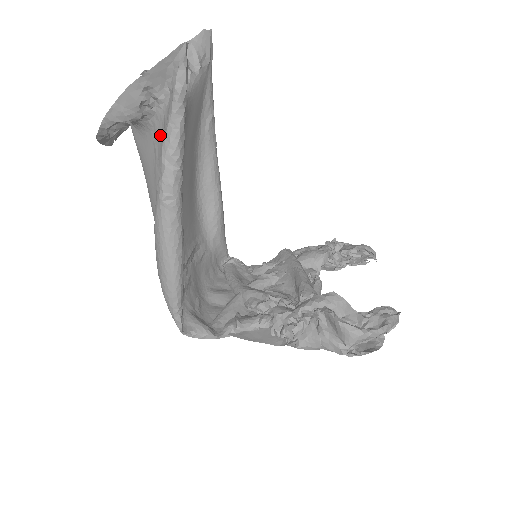
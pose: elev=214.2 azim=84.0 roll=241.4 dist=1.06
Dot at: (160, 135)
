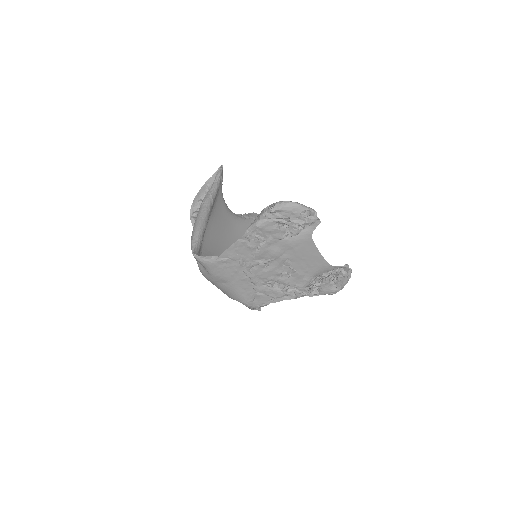
Dot at: occluded
